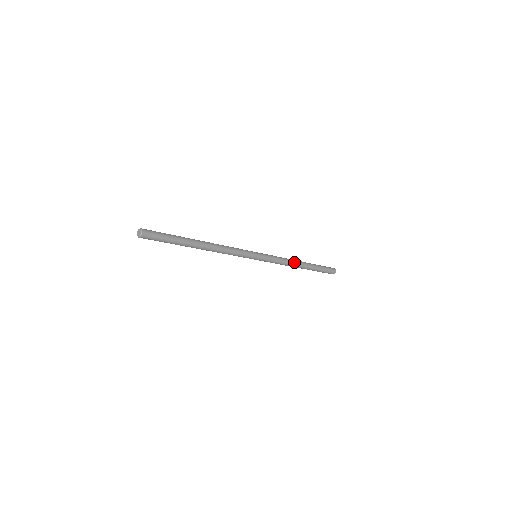
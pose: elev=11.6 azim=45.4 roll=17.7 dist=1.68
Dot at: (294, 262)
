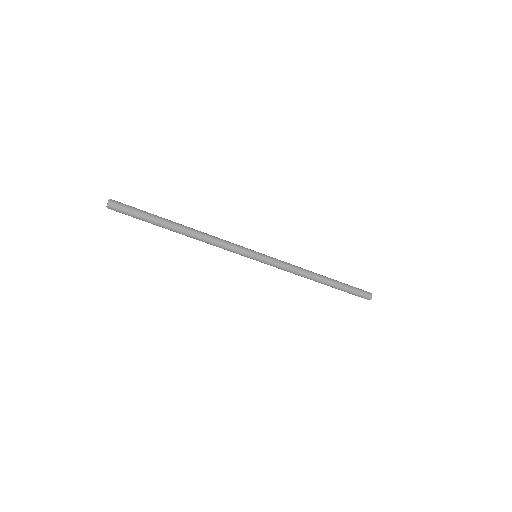
Dot at: (307, 270)
